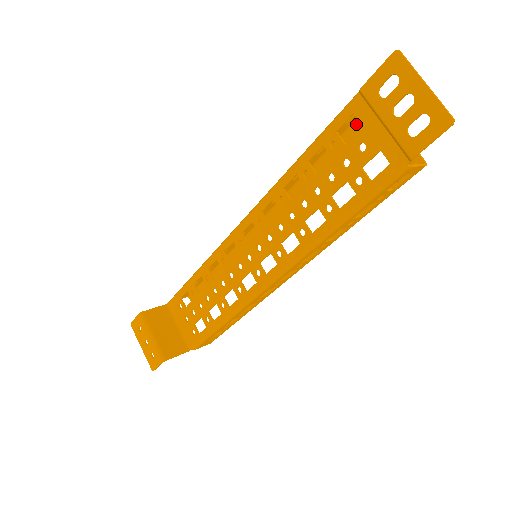
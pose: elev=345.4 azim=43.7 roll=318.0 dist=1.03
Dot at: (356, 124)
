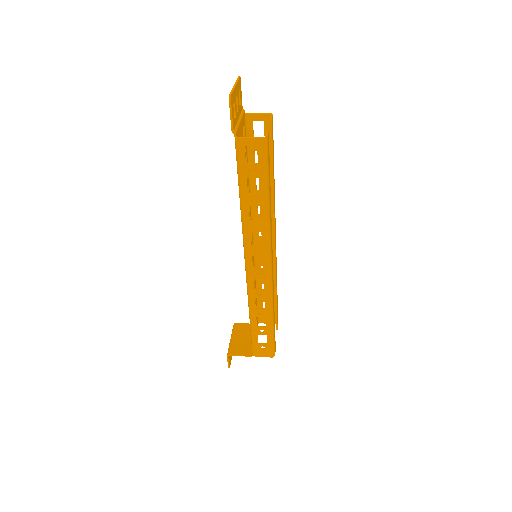
Dot at: occluded
